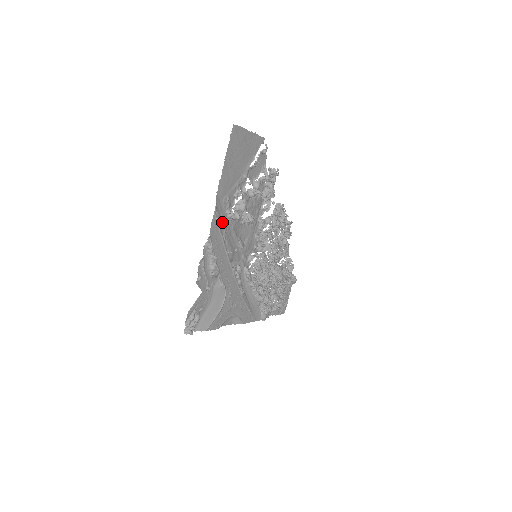
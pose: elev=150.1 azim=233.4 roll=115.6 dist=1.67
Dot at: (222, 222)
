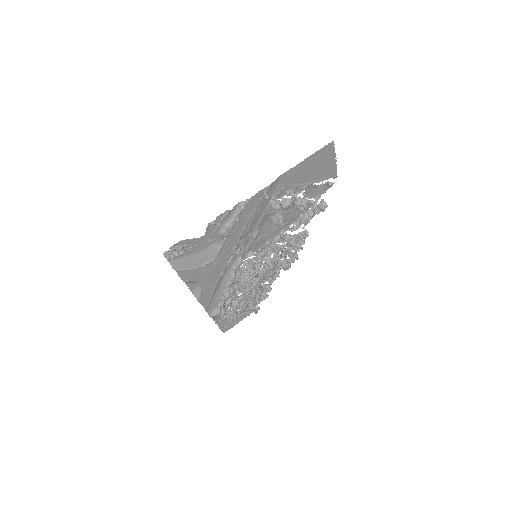
Dot at: (267, 198)
